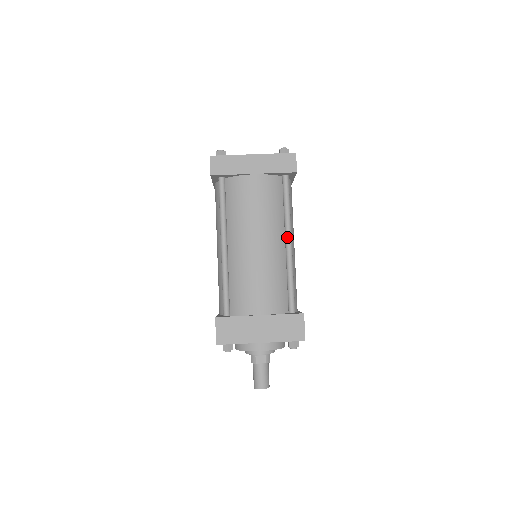
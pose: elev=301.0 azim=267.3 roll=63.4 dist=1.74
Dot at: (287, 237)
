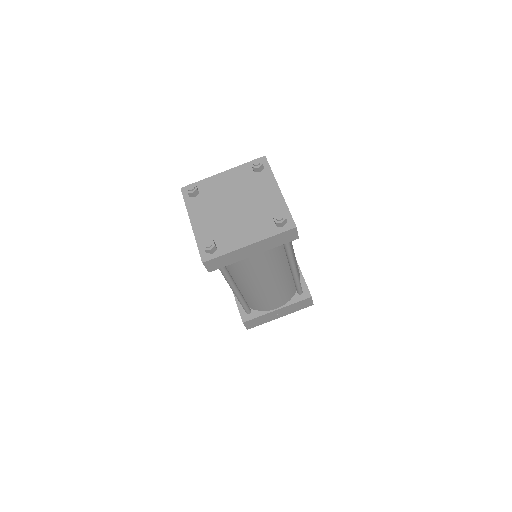
Dot at: (292, 267)
